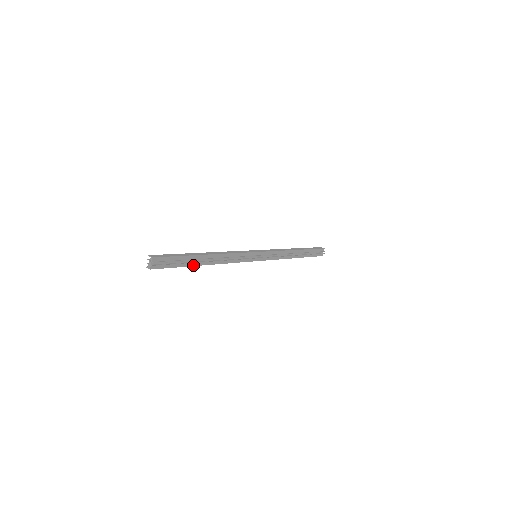
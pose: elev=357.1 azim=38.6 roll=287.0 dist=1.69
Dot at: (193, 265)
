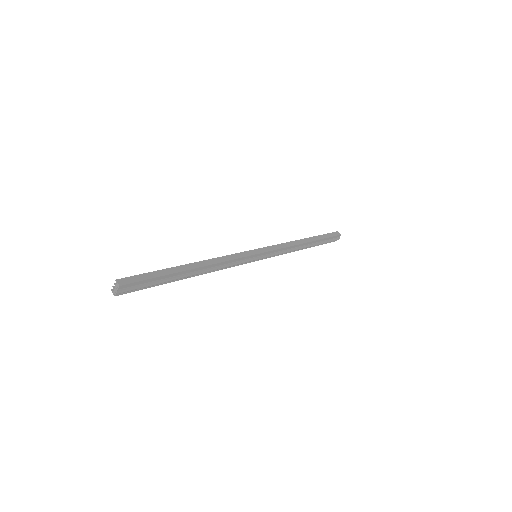
Dot at: (173, 281)
